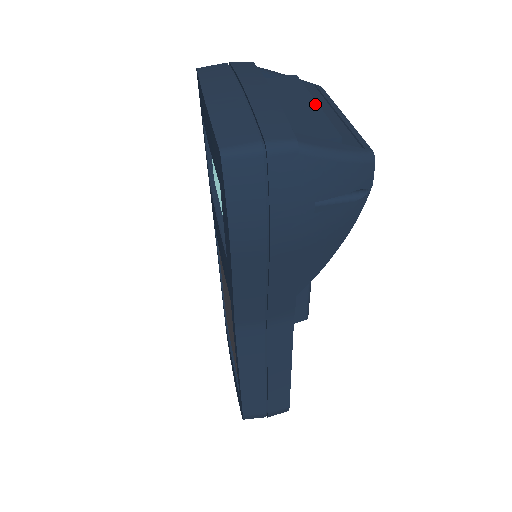
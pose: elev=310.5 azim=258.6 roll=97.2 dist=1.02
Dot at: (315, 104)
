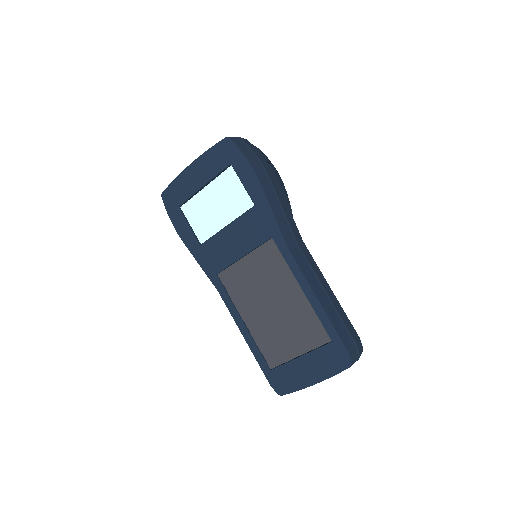
Dot at: occluded
